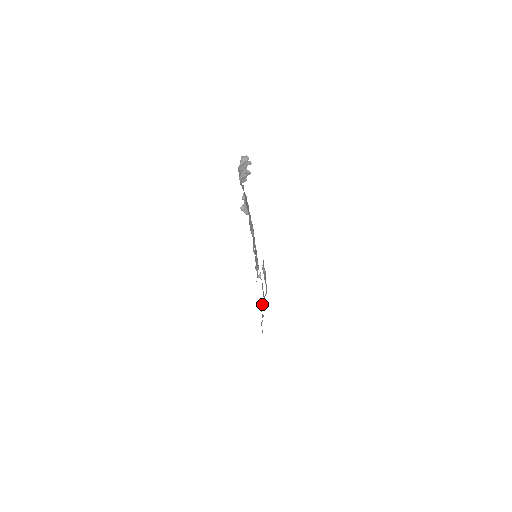
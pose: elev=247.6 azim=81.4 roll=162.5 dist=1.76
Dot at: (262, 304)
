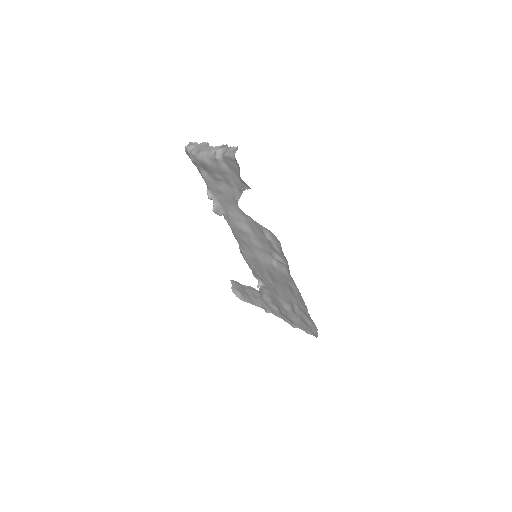
Dot at: (287, 307)
